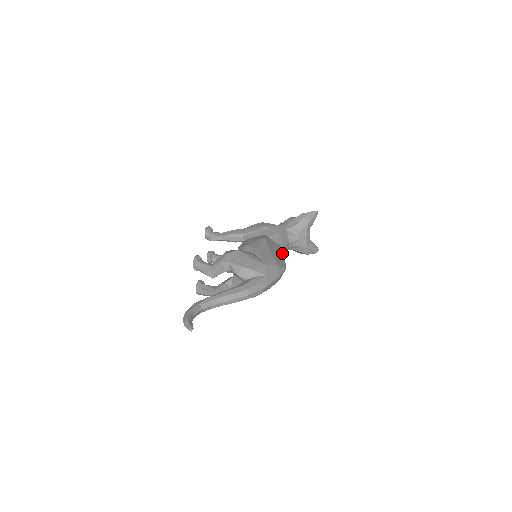
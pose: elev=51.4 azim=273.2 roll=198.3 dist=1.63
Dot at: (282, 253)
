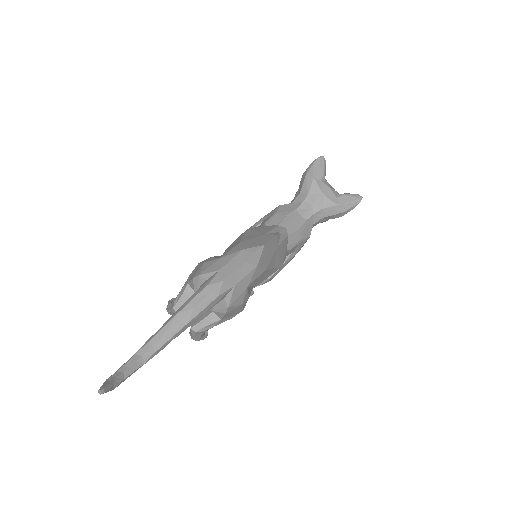
Dot at: (296, 232)
